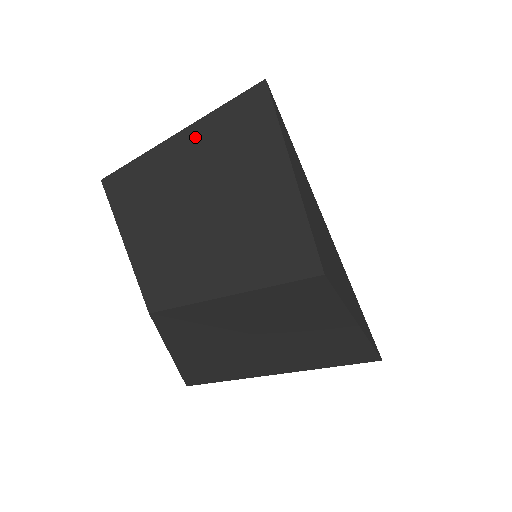
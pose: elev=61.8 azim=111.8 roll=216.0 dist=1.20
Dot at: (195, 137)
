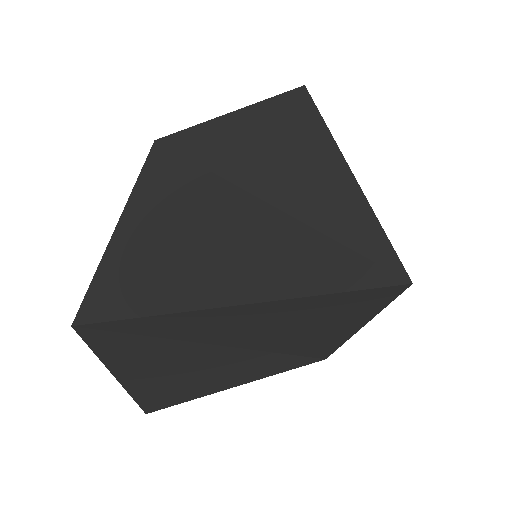
Dot at: occluded
